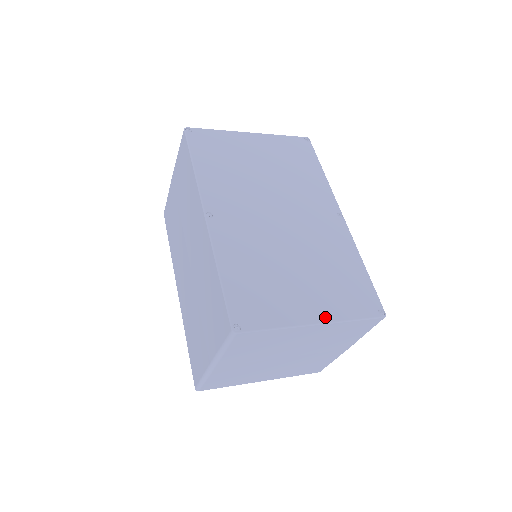
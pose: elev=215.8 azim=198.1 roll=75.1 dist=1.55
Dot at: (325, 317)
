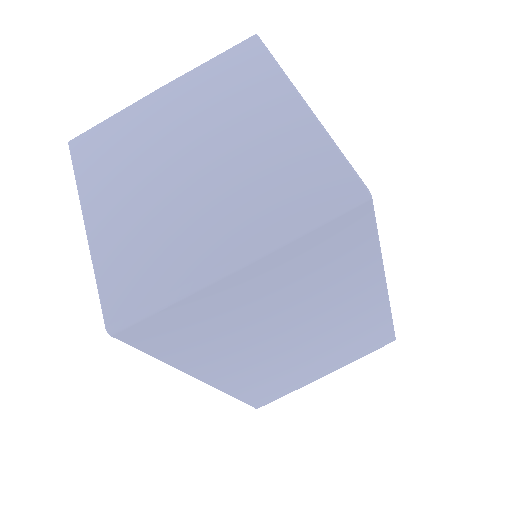
Dot at: occluded
